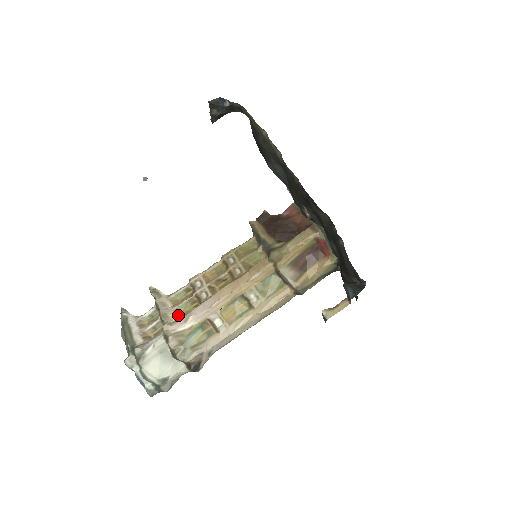
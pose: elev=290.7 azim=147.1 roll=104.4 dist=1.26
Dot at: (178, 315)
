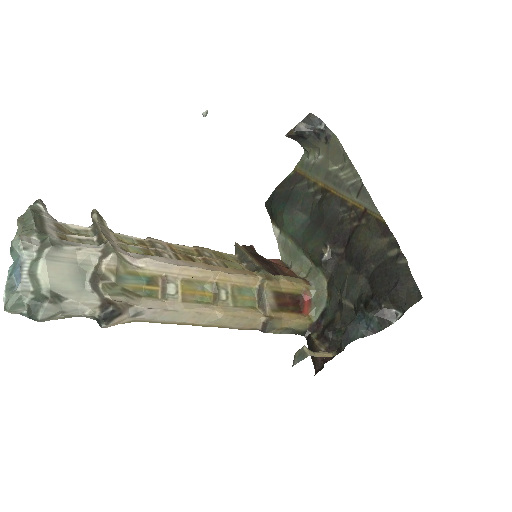
Dot at: (124, 250)
